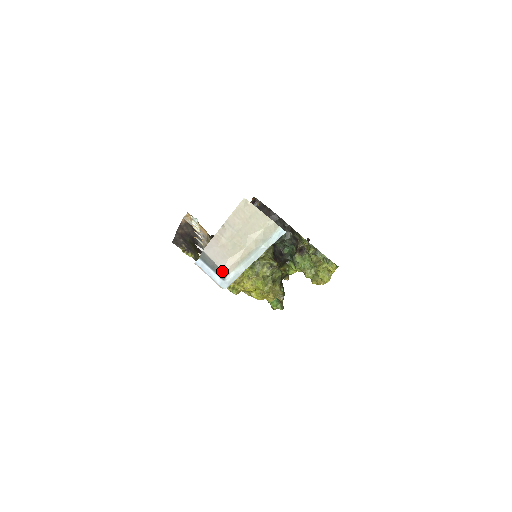
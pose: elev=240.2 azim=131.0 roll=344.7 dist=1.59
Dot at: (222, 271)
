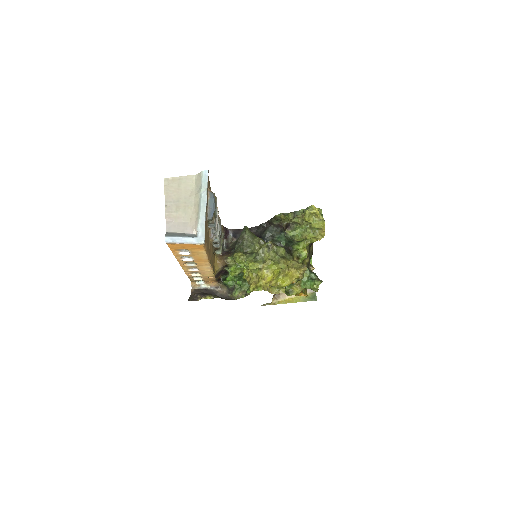
Dot at: (192, 234)
